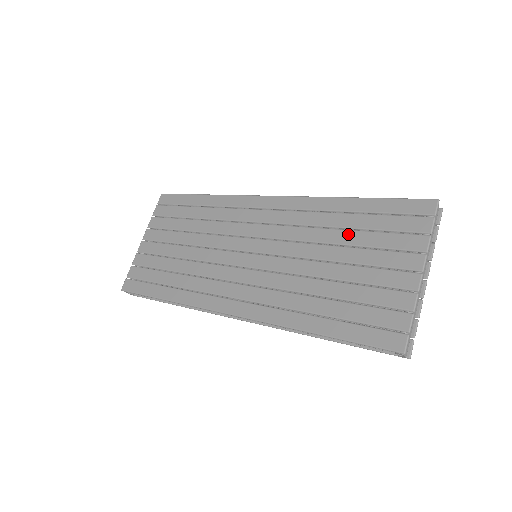
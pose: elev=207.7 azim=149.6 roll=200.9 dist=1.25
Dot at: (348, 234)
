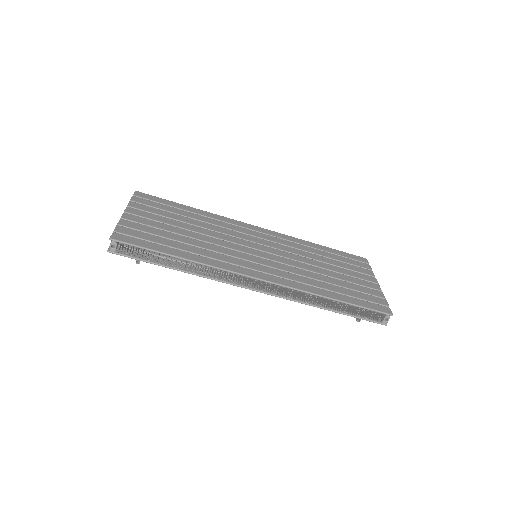
Dot at: (327, 259)
